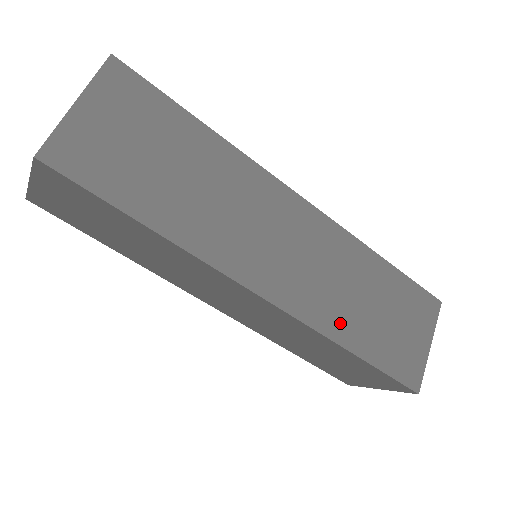
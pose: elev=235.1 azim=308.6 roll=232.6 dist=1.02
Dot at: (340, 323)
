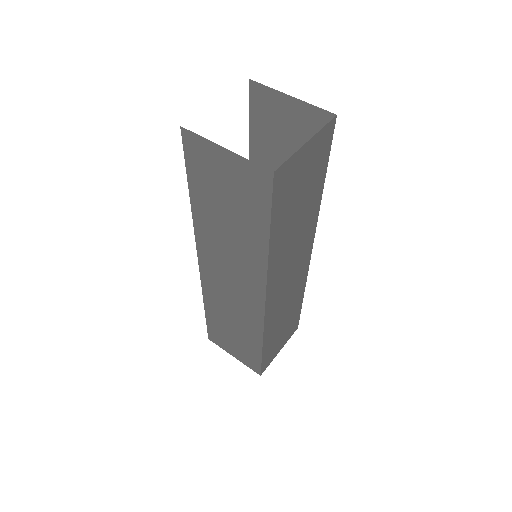
Dot at: (271, 328)
